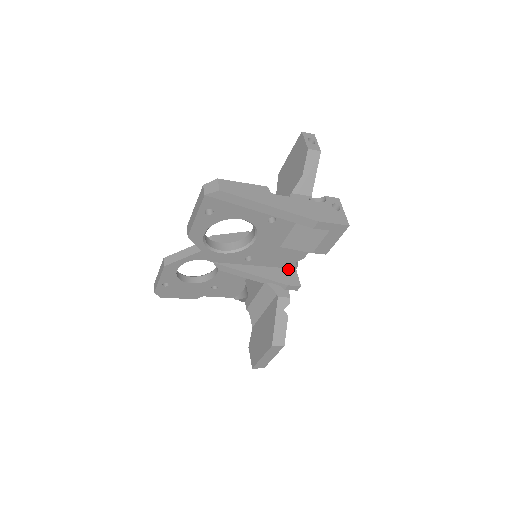
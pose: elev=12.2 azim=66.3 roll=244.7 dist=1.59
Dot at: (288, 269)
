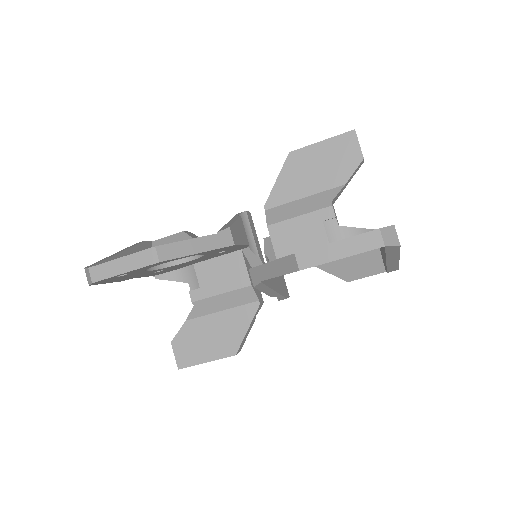
Dot at: (282, 276)
